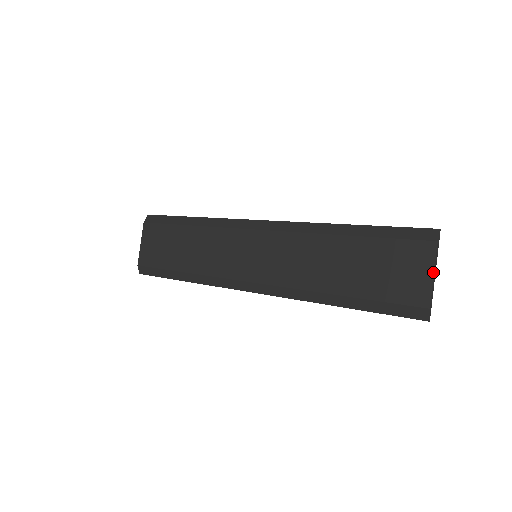
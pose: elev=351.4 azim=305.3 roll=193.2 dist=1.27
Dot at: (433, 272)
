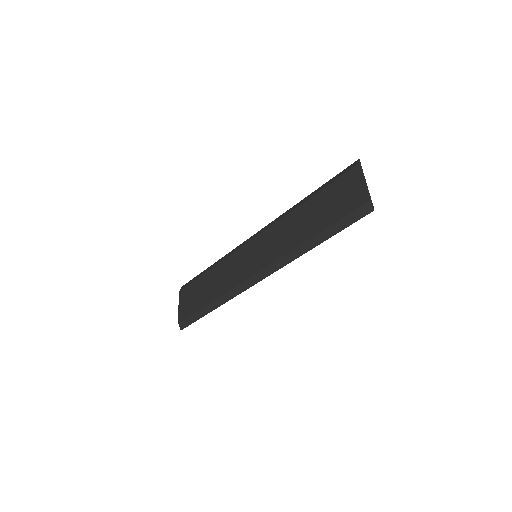
Dot at: (363, 180)
